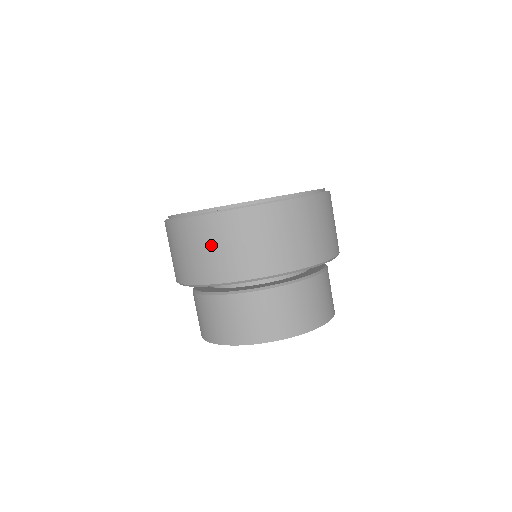
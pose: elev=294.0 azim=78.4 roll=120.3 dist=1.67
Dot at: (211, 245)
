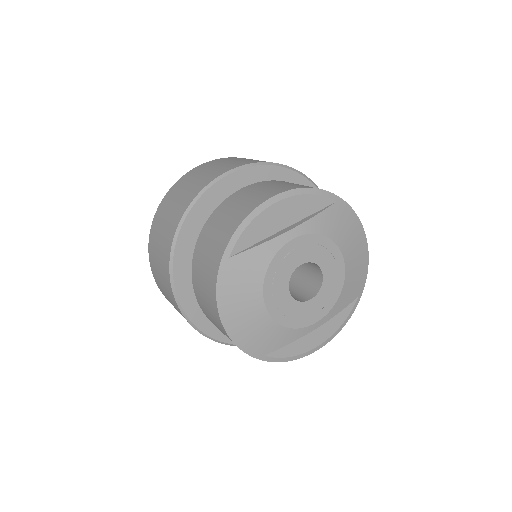
Dot at: (186, 186)
